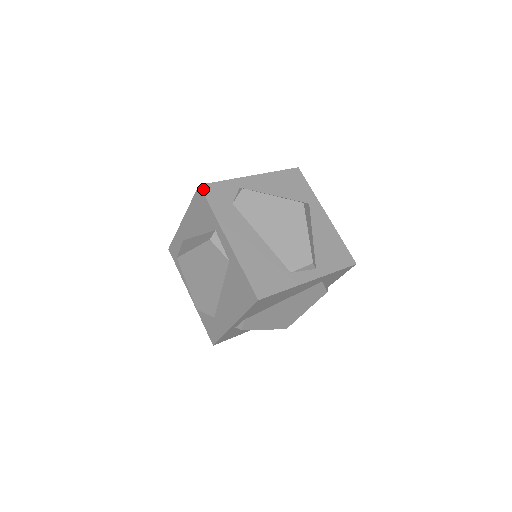
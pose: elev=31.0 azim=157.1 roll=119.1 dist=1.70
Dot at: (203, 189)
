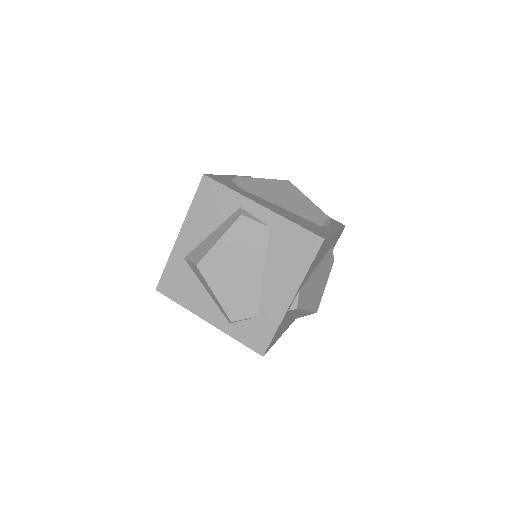
Dot at: (209, 177)
